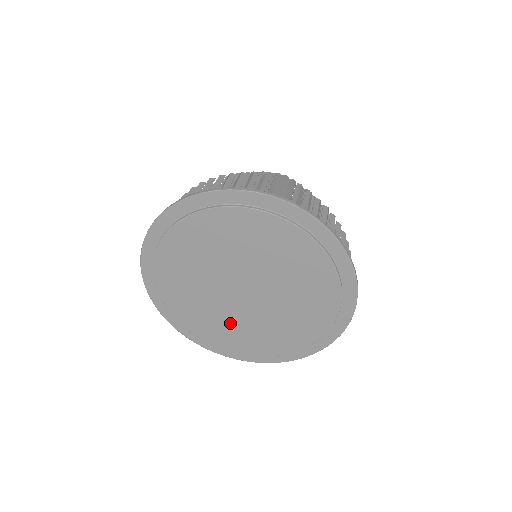
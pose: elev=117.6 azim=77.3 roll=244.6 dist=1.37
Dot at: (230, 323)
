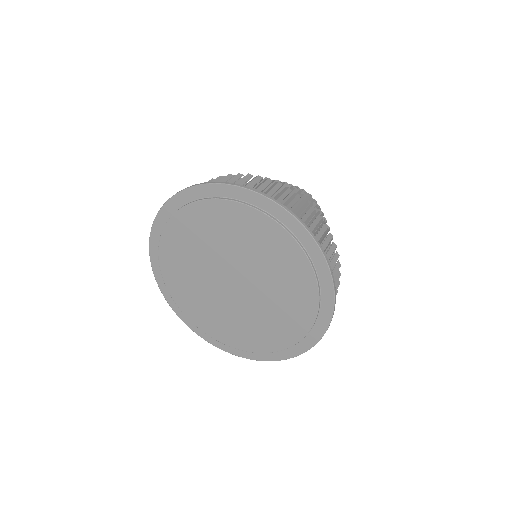
Dot at: (195, 283)
